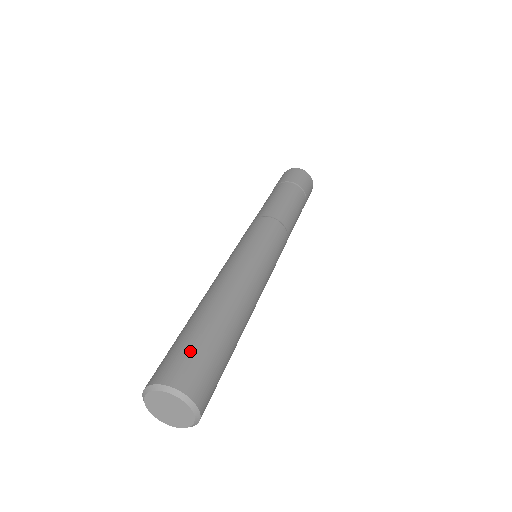
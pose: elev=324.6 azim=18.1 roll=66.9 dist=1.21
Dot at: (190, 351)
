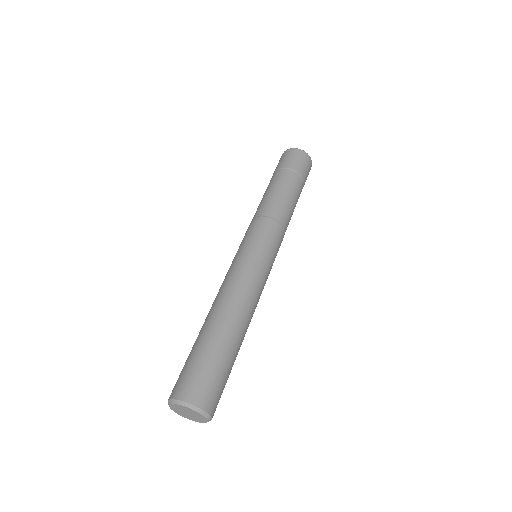
Dot at: (219, 379)
